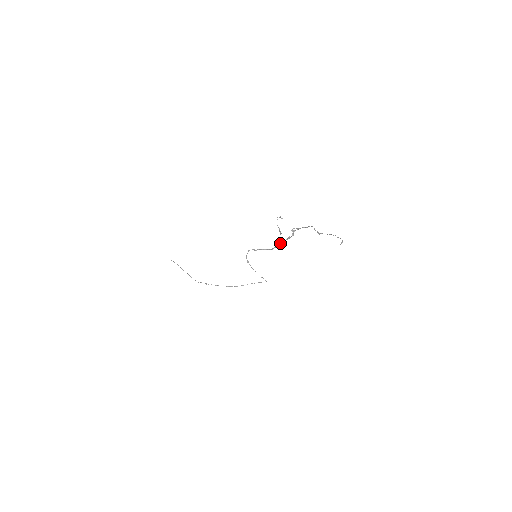
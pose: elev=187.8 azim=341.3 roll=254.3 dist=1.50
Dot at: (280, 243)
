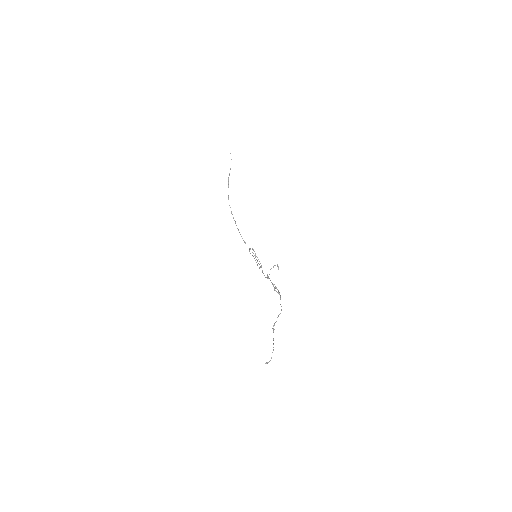
Dot at: occluded
